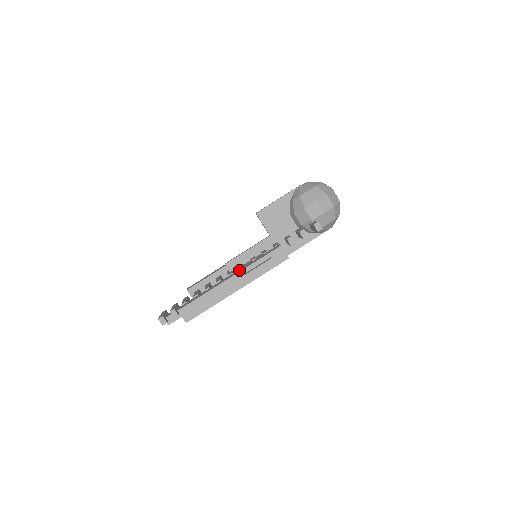
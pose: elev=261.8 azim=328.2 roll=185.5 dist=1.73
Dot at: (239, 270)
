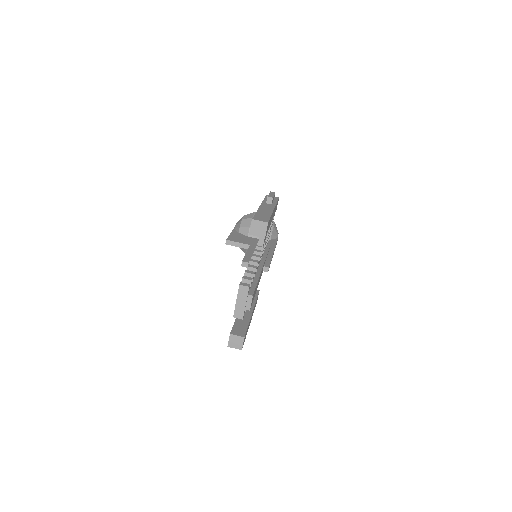
Dot at: occluded
